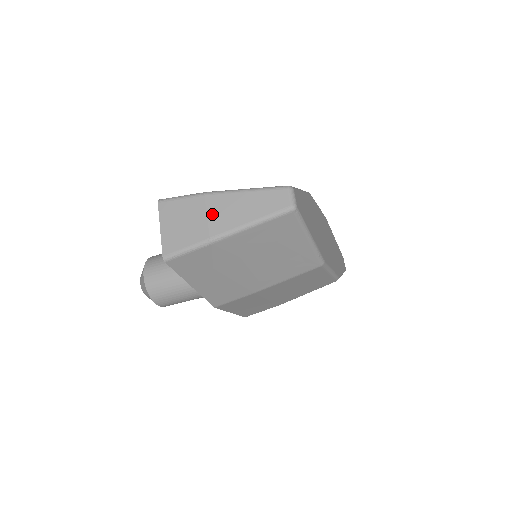
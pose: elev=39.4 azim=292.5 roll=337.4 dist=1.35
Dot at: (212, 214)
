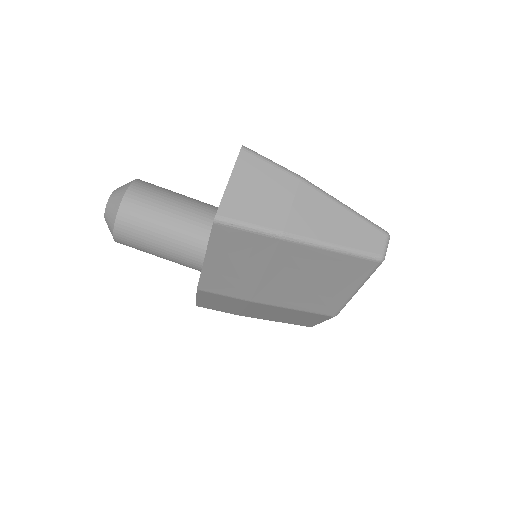
Dot at: (299, 207)
